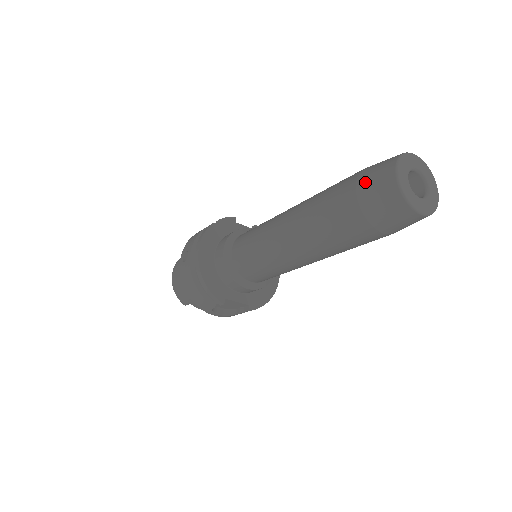
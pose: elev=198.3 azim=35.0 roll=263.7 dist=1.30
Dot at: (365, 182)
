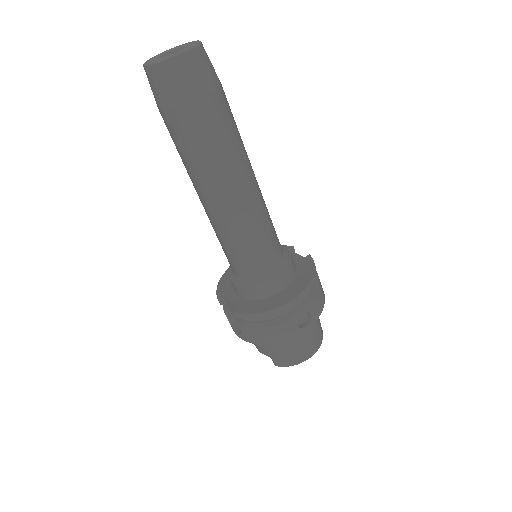
Dot at: occluded
